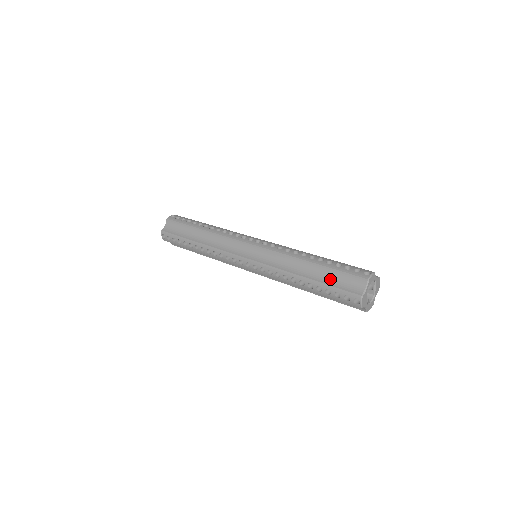
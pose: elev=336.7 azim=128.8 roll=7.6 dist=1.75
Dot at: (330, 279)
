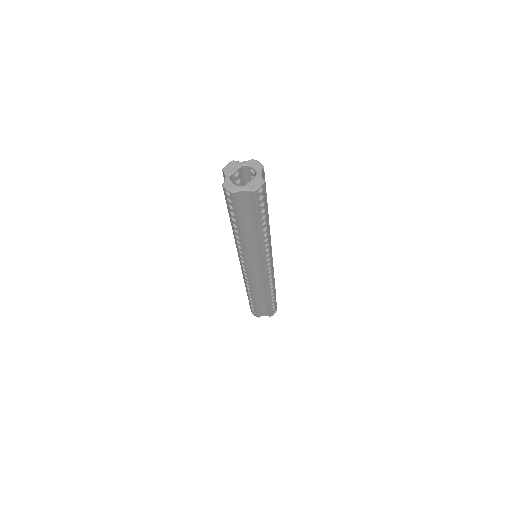
Dot at: occluded
